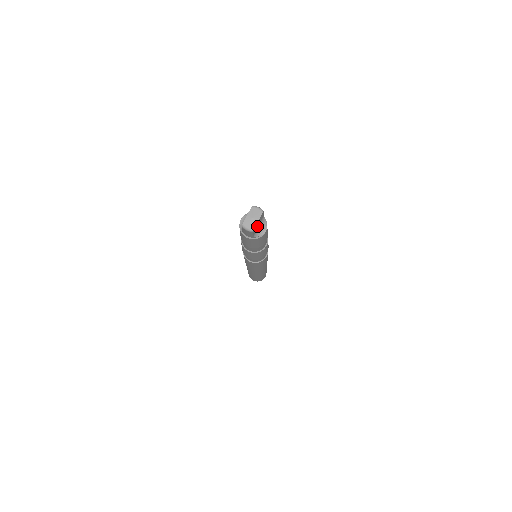
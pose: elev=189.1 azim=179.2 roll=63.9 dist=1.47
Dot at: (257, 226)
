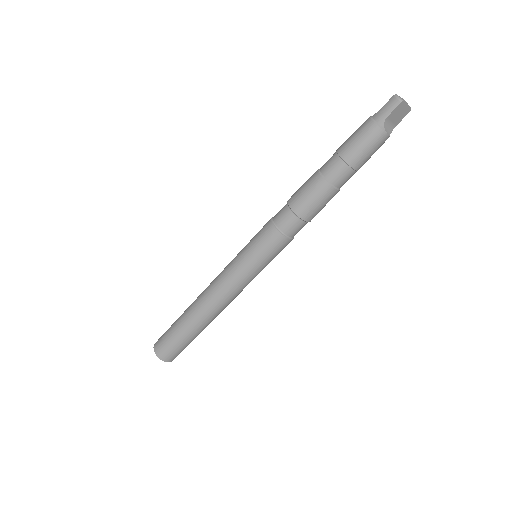
Dot at: (395, 116)
